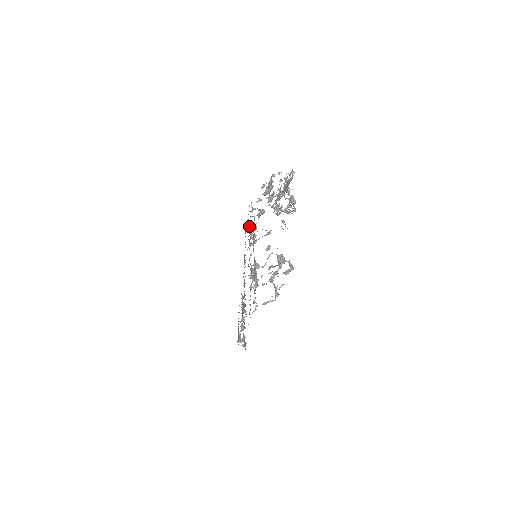
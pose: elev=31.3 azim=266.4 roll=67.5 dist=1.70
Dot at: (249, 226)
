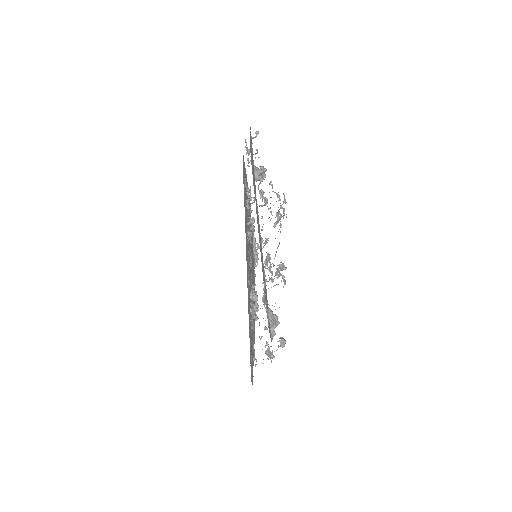
Dot at: (246, 200)
